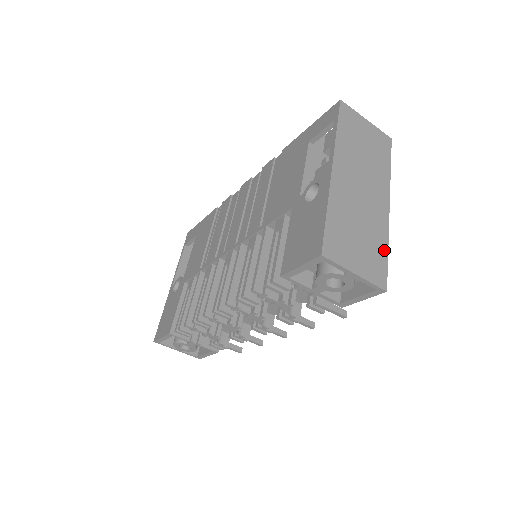
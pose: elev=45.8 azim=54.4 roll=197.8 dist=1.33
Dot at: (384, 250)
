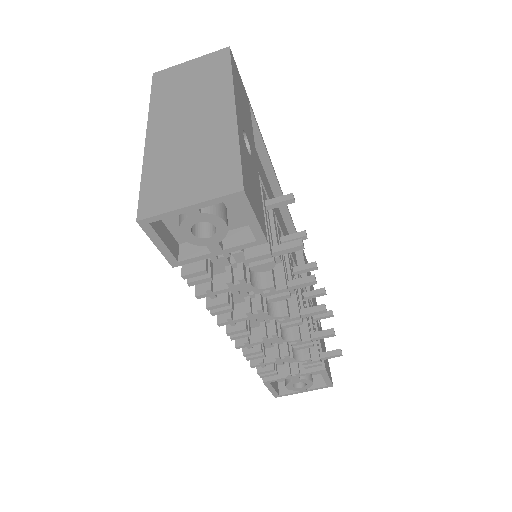
Dot at: (233, 152)
